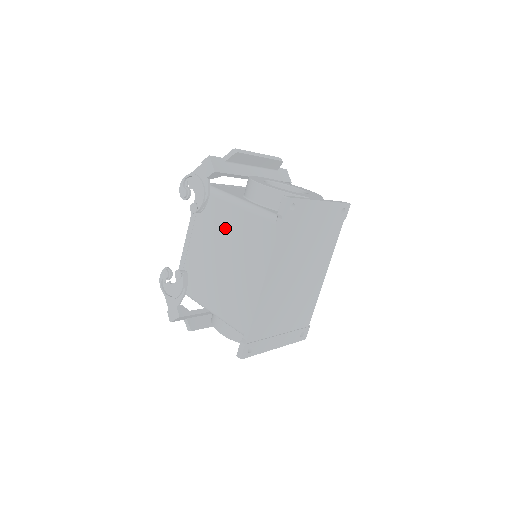
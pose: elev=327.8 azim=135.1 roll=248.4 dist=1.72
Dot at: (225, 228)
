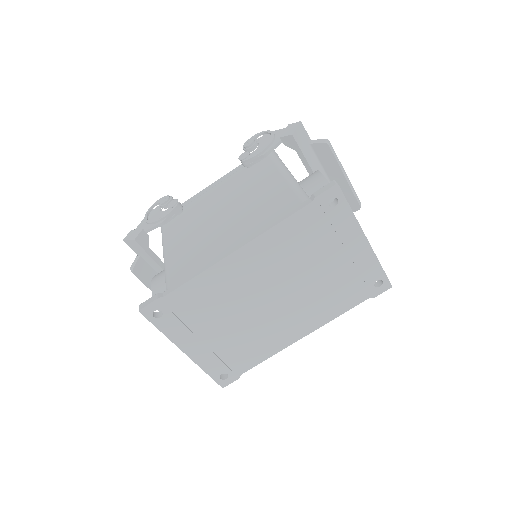
Dot at: (253, 188)
